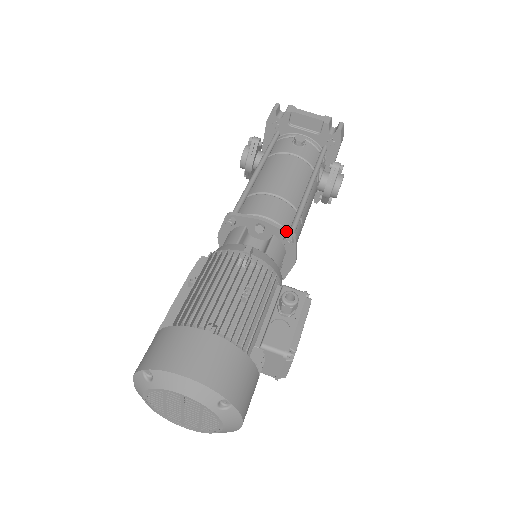
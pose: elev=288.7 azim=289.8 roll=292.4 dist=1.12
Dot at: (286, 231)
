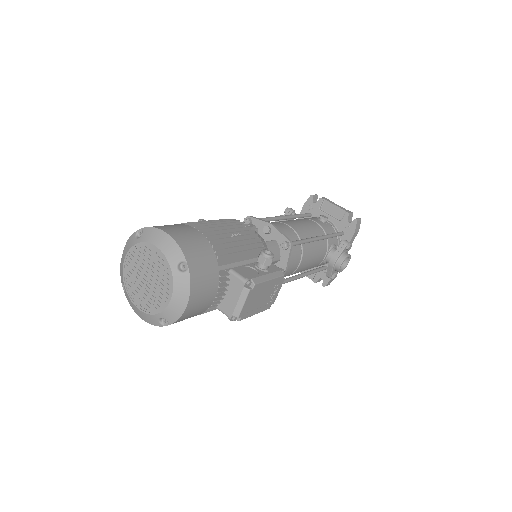
Dot at: (286, 237)
